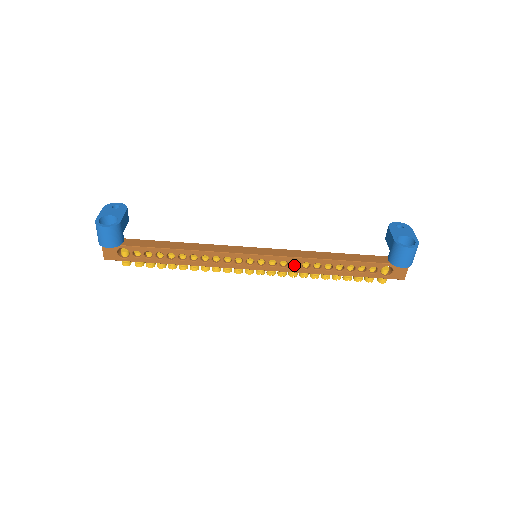
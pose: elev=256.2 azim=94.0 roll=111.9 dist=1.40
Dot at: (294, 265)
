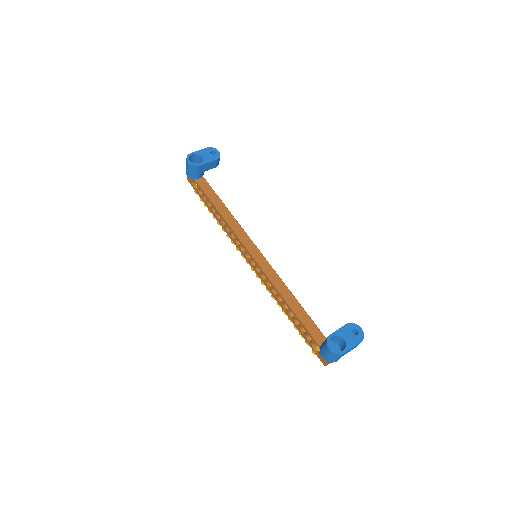
Dot at: (270, 284)
